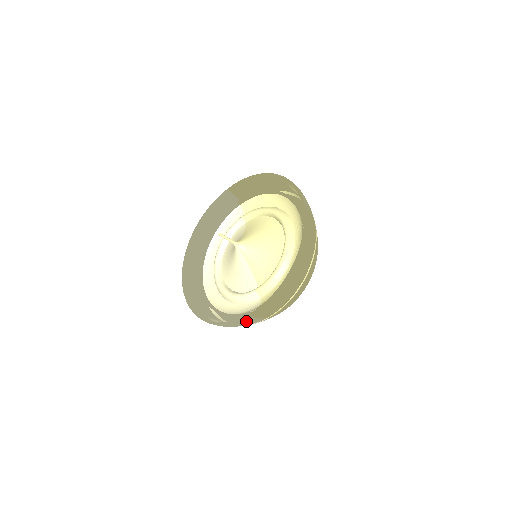
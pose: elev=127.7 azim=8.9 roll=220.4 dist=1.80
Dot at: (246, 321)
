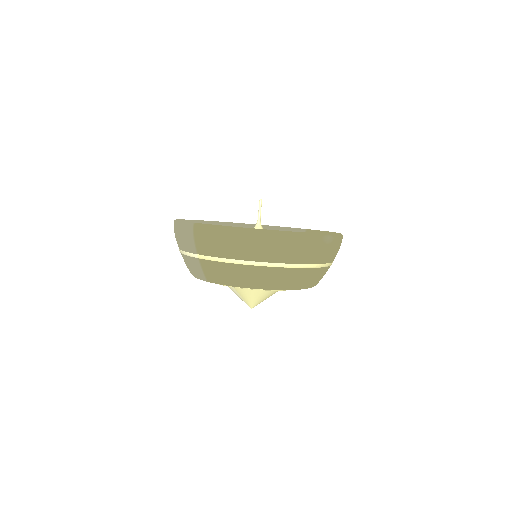
Dot at: (187, 230)
